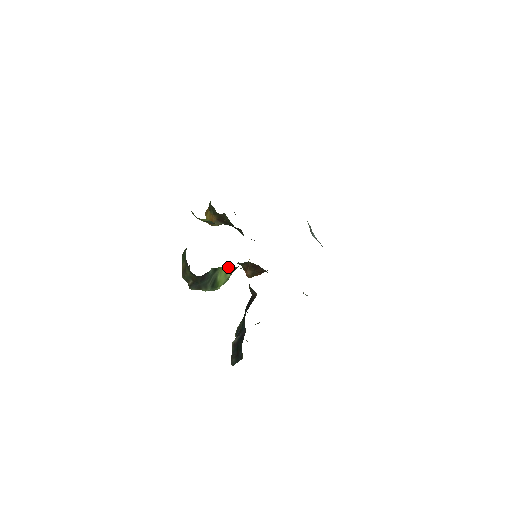
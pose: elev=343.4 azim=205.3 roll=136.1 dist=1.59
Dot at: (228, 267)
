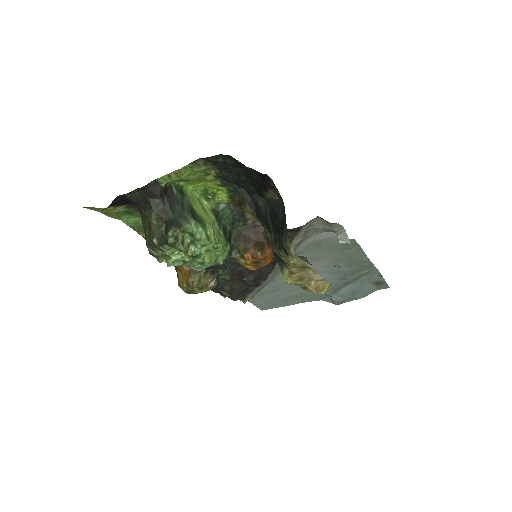
Dot at: (202, 204)
